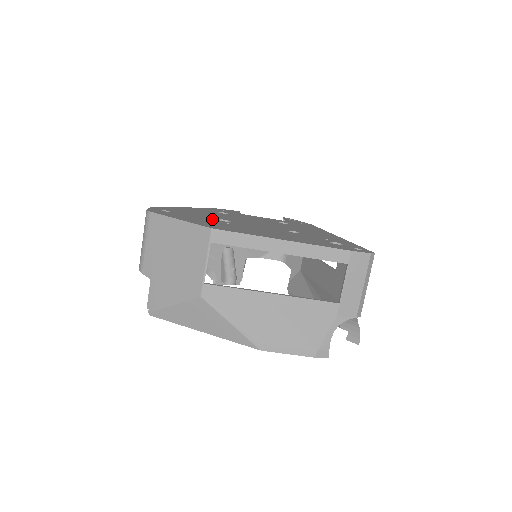
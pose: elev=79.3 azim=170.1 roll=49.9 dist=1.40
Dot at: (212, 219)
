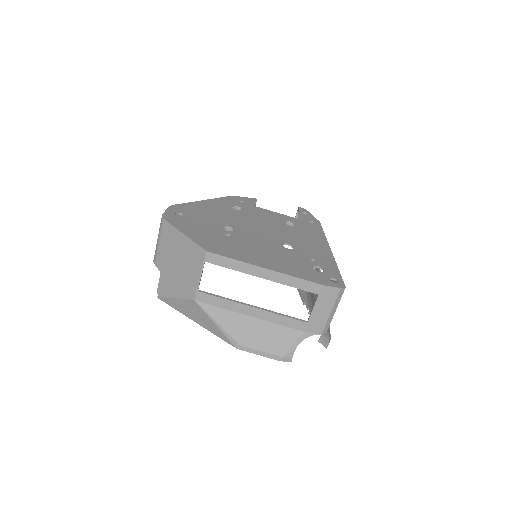
Dot at: (217, 228)
